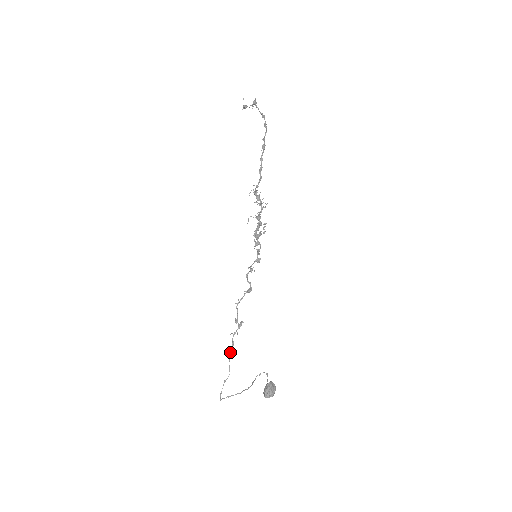
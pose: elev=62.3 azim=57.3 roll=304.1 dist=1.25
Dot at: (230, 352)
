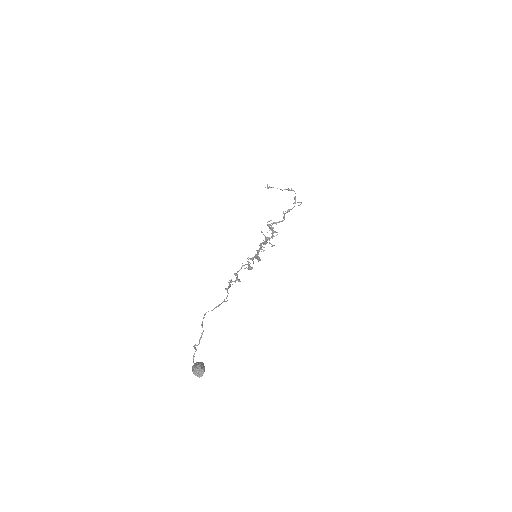
Dot at: occluded
